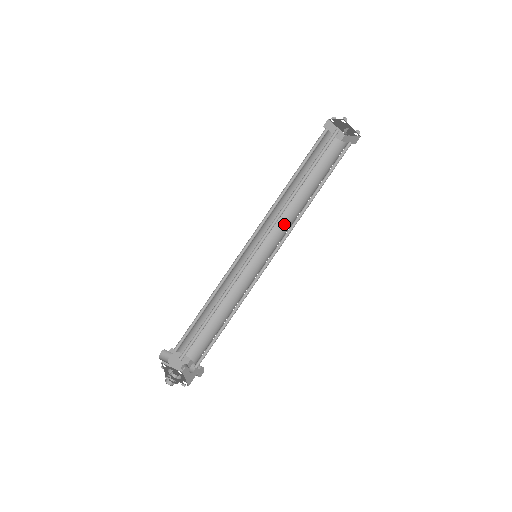
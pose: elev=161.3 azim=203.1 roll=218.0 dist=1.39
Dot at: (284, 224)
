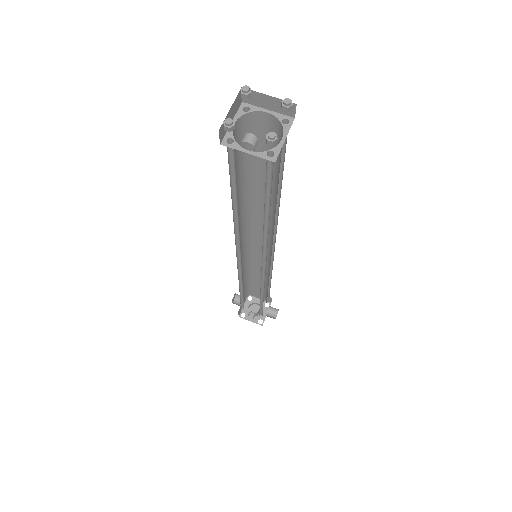
Dot at: (273, 227)
